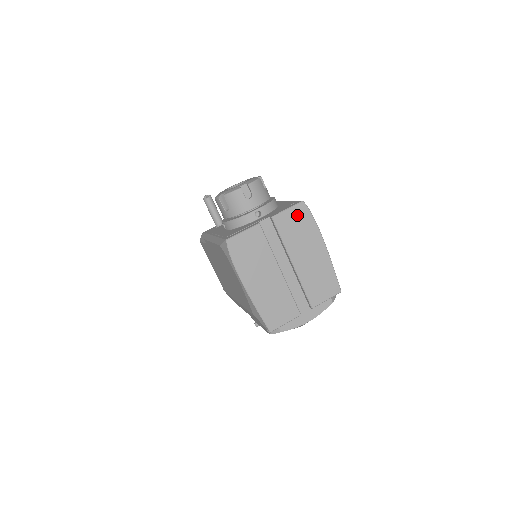
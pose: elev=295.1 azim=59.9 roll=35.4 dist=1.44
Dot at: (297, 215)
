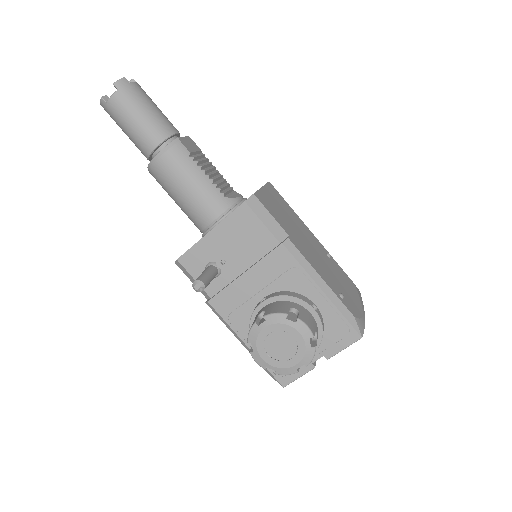
Dot at: occluded
